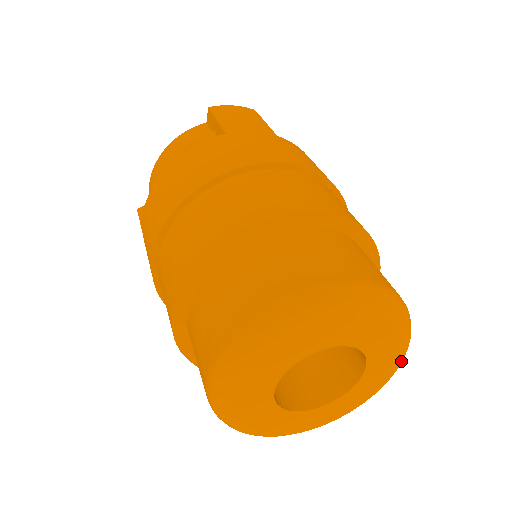
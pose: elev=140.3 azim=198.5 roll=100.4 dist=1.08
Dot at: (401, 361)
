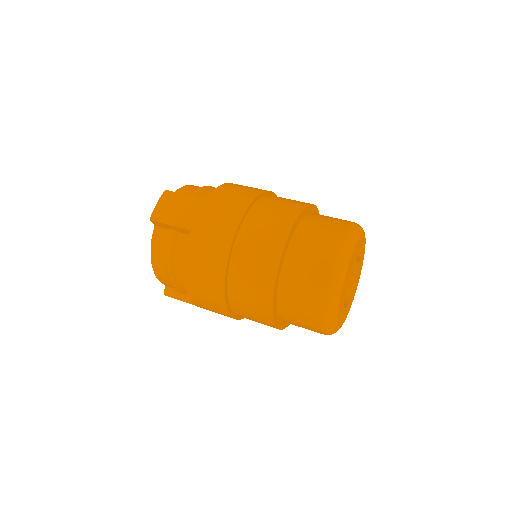
Dot at: occluded
